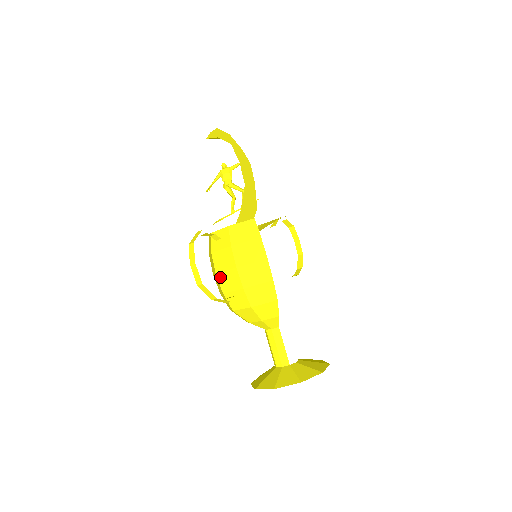
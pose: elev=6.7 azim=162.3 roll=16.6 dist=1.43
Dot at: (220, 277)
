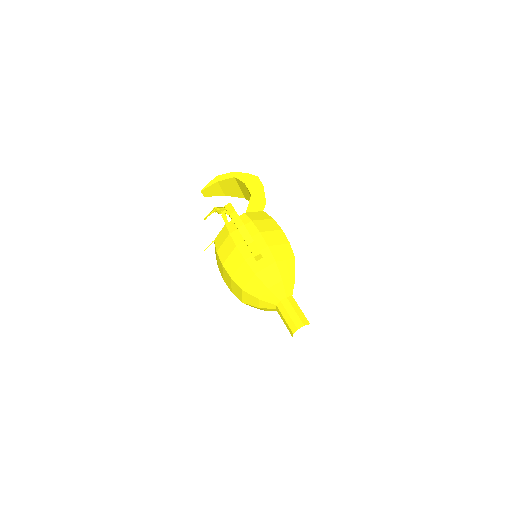
Dot at: (241, 247)
